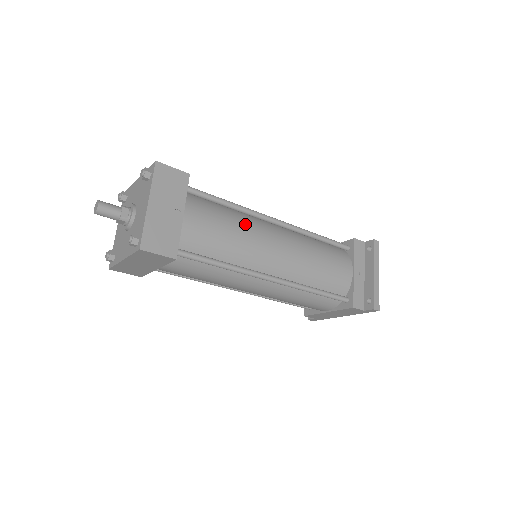
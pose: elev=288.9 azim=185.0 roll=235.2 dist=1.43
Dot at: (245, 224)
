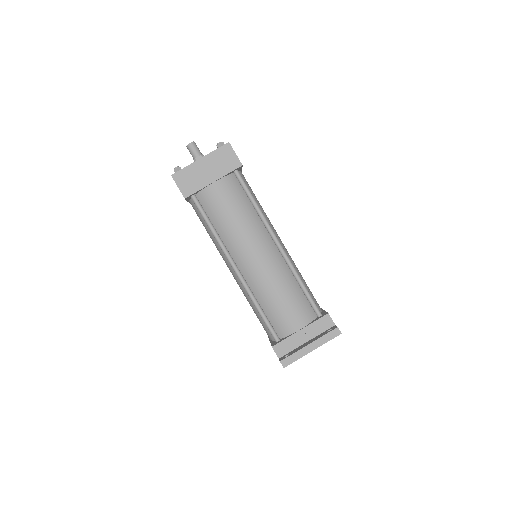
Dot at: (250, 223)
